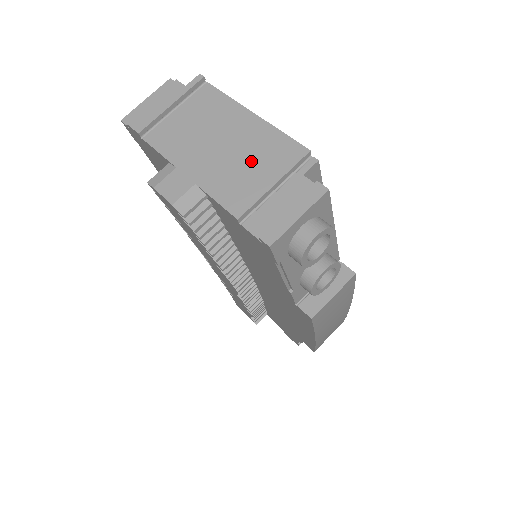
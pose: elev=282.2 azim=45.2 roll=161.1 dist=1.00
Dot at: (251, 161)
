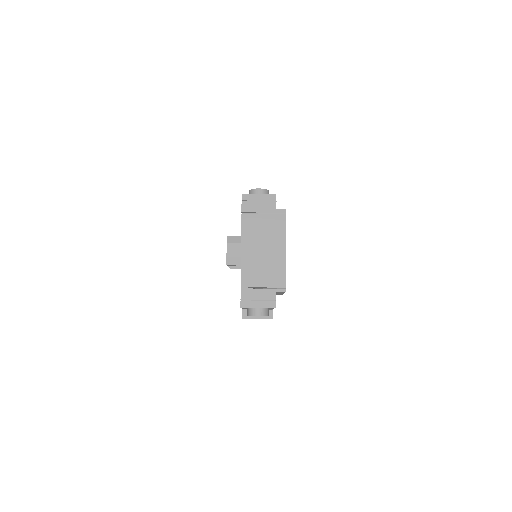
Dot at: (266, 270)
